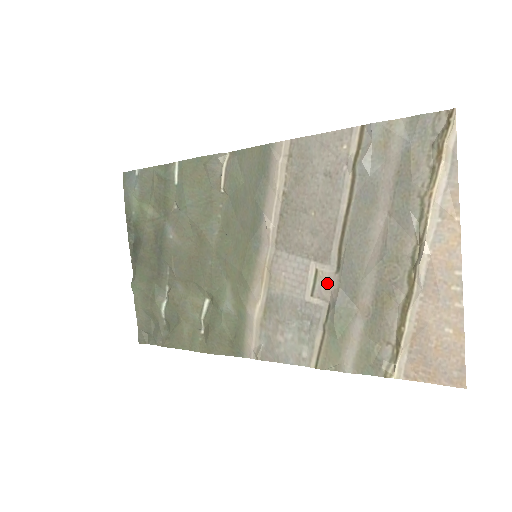
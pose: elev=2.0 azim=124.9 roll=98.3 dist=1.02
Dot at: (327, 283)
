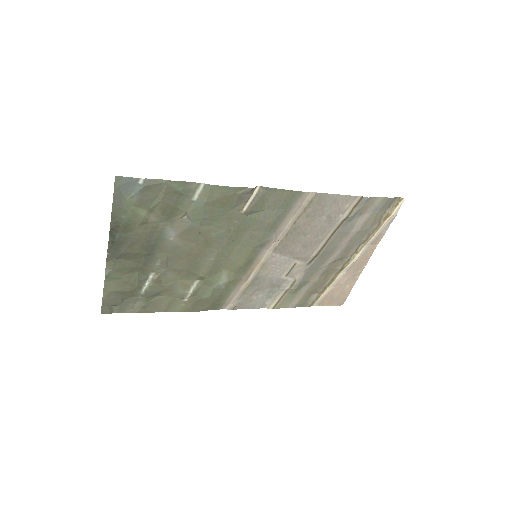
Dot at: (299, 270)
